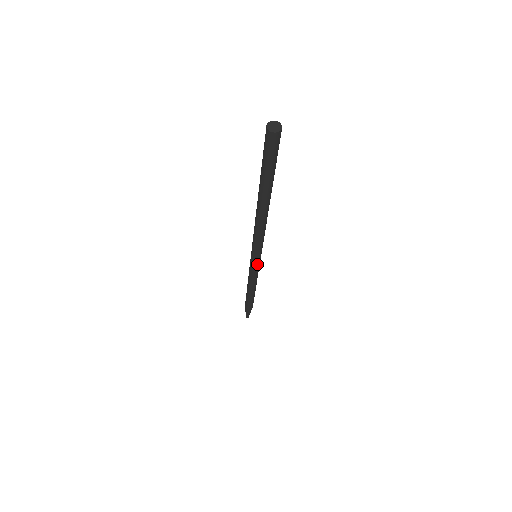
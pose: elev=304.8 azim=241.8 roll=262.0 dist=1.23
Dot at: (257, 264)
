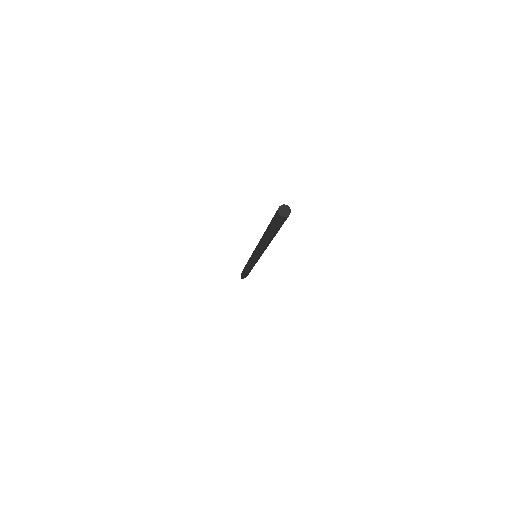
Dot at: (253, 261)
